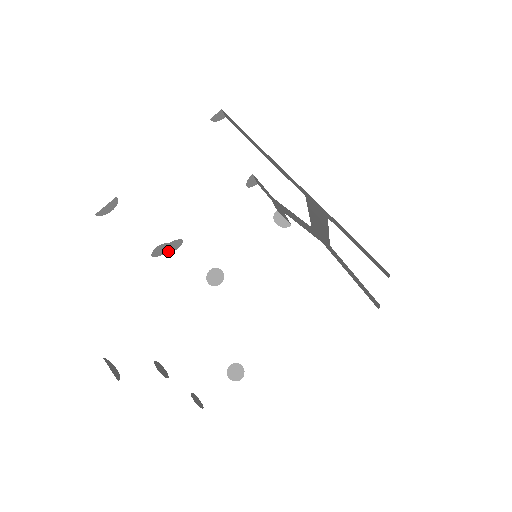
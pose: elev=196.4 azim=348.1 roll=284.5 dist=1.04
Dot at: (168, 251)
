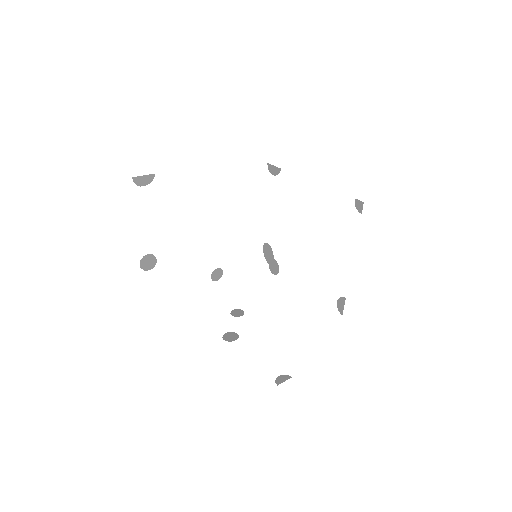
Dot at: occluded
